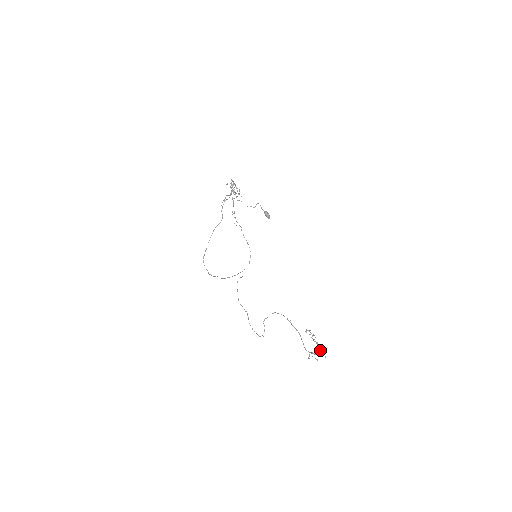
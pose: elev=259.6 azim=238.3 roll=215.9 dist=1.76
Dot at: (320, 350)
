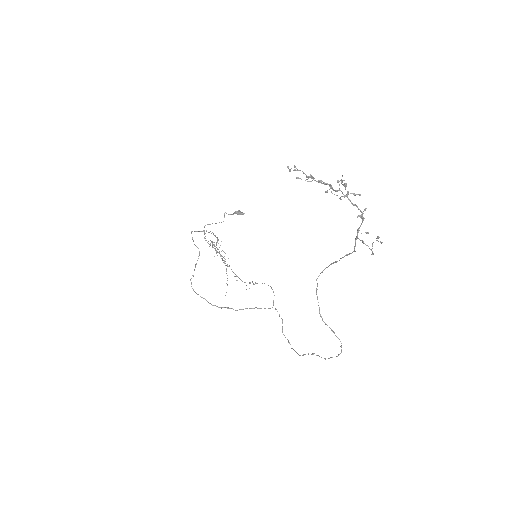
Dot at: occluded
